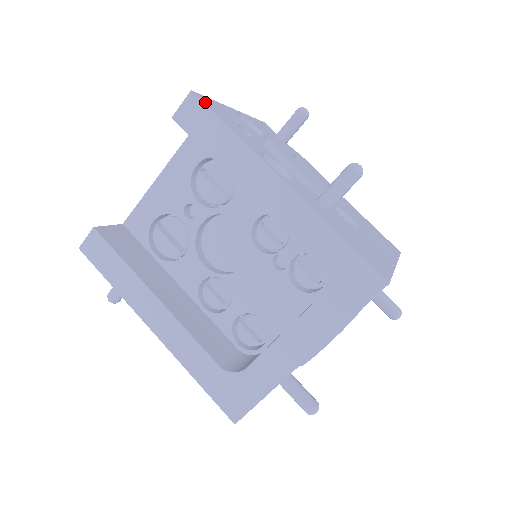
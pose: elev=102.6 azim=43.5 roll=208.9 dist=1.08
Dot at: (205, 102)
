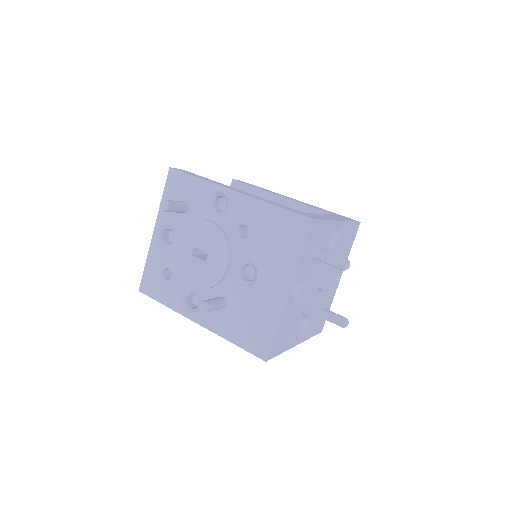
Dot at: occluded
